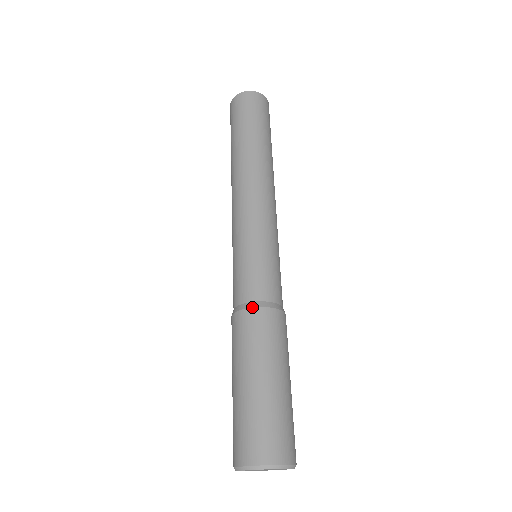
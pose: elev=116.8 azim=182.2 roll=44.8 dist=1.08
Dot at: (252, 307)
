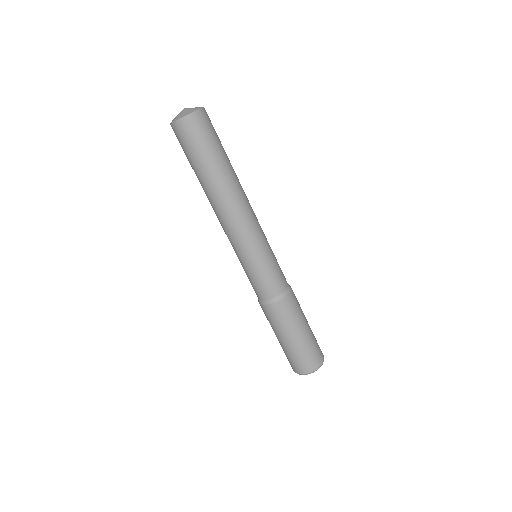
Dot at: (287, 294)
